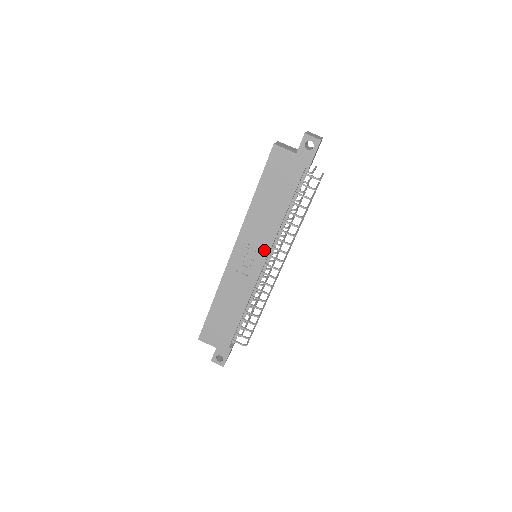
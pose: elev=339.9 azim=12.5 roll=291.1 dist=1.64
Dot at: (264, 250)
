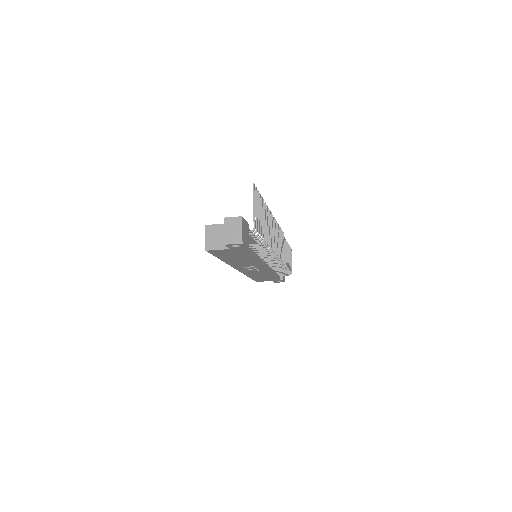
Dot at: (259, 266)
